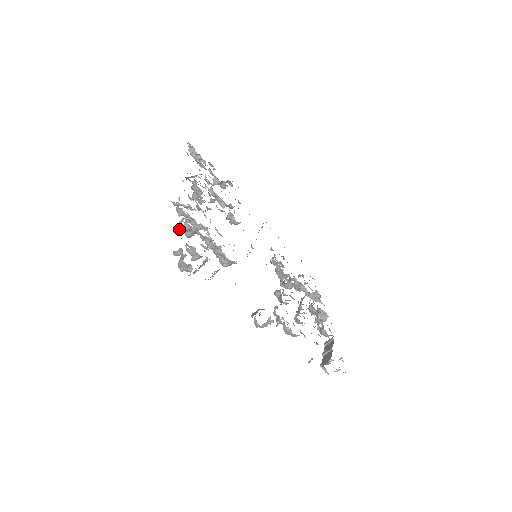
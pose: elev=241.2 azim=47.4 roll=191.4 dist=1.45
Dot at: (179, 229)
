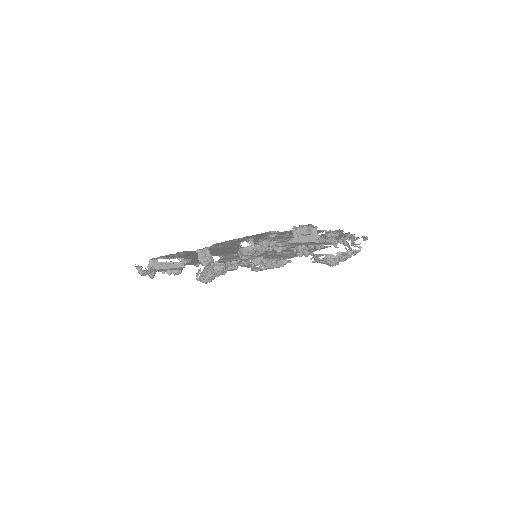
Dot at: occluded
